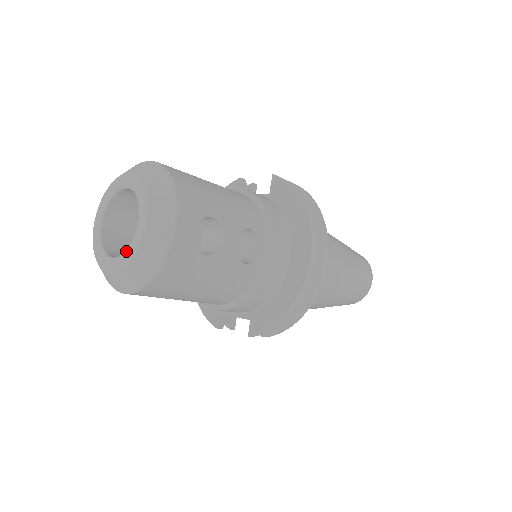
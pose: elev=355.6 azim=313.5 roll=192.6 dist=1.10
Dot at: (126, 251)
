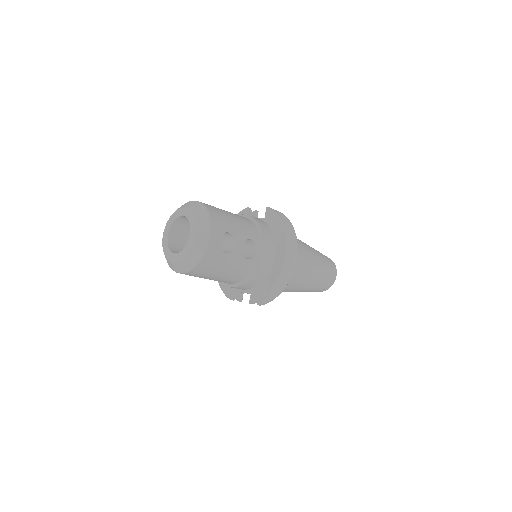
Dot at: (183, 250)
